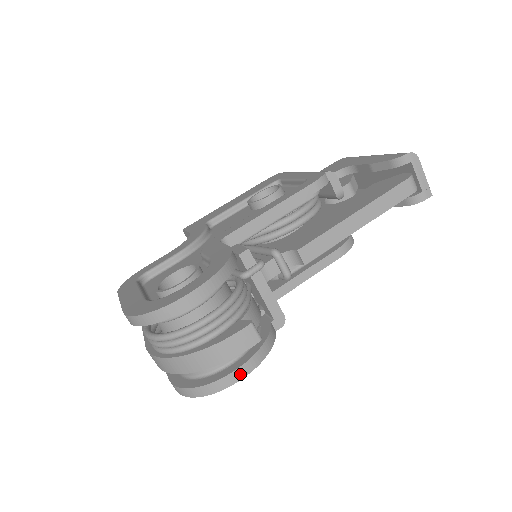
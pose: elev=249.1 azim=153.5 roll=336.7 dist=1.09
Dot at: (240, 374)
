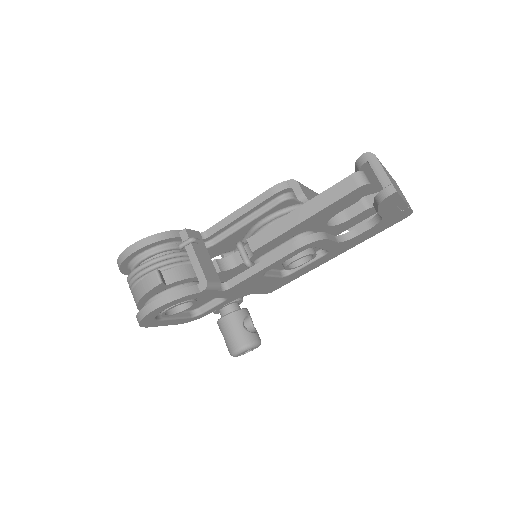
Dot at: (151, 308)
